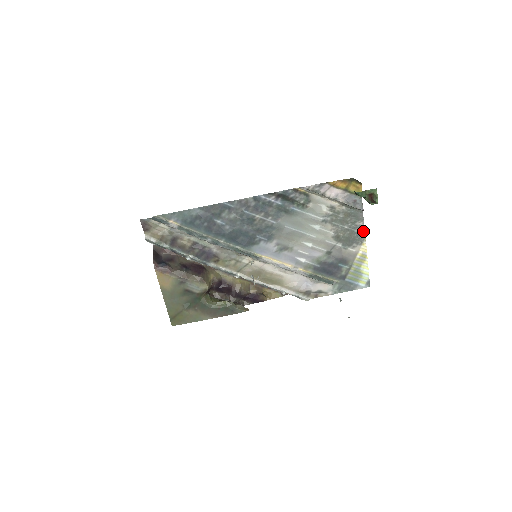
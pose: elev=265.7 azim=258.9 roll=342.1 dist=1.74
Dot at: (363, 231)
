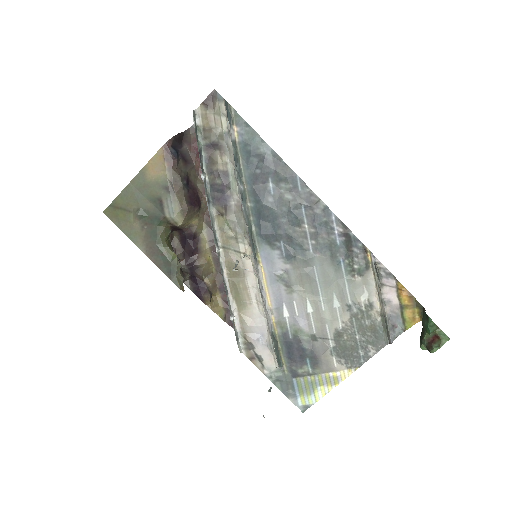
Dot at: (365, 359)
